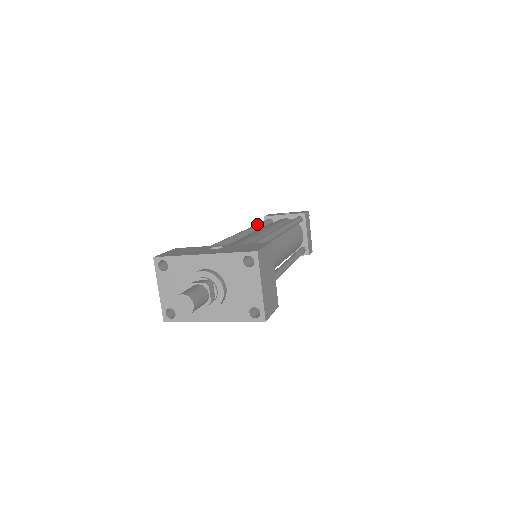
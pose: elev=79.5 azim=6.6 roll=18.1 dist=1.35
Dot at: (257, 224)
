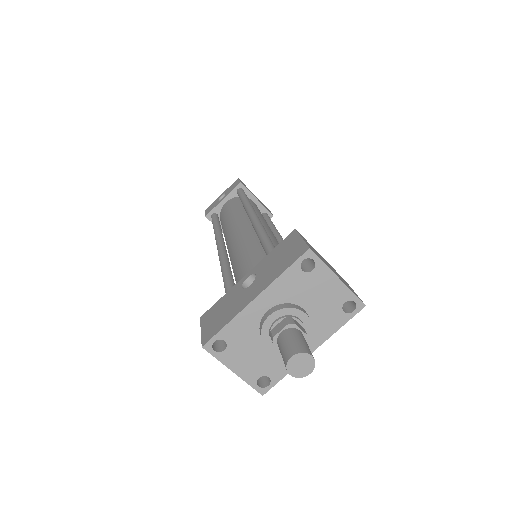
Dot at: (215, 228)
